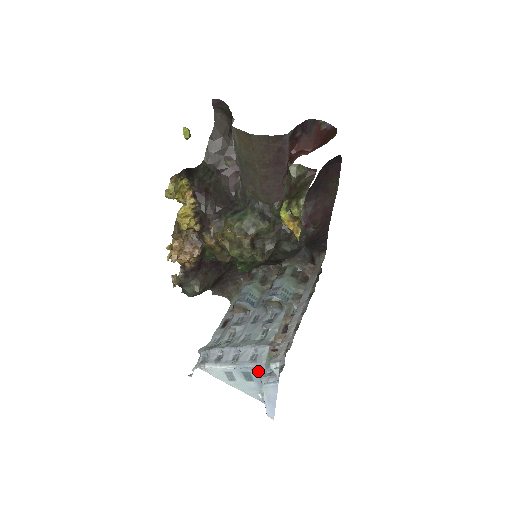
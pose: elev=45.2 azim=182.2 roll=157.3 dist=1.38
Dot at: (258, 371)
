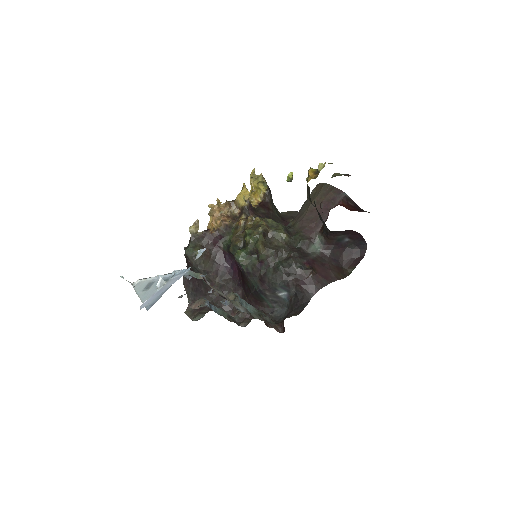
Dot at: occluded
